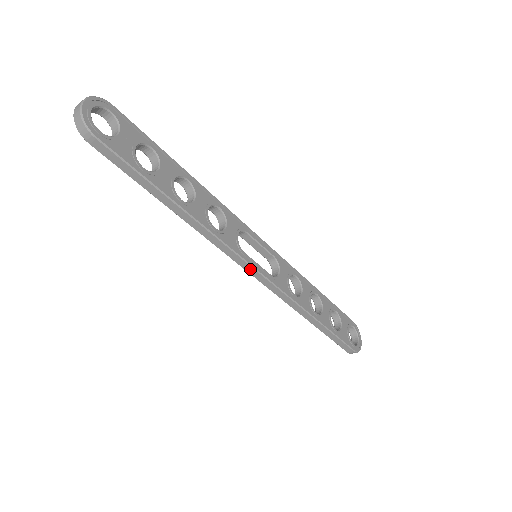
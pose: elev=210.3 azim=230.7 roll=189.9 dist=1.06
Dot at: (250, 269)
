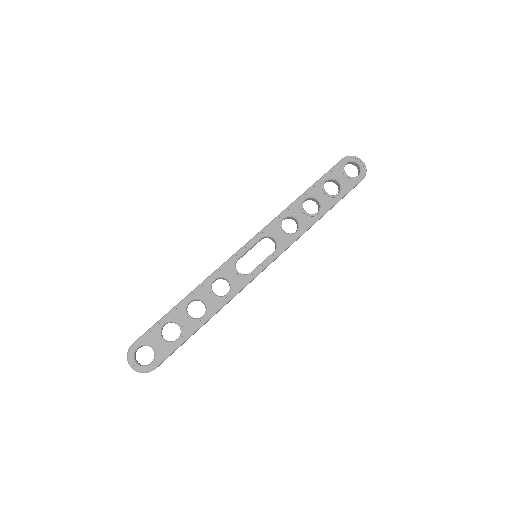
Dot at: (263, 270)
